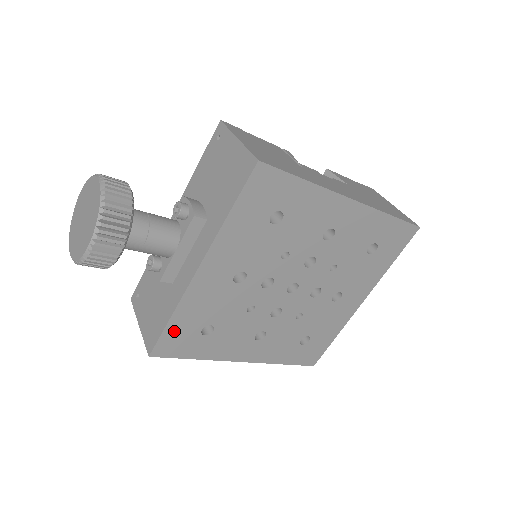
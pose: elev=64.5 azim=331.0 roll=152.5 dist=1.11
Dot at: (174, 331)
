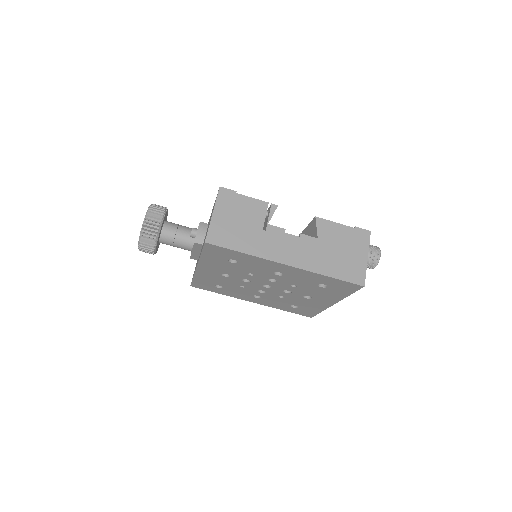
Dot at: (199, 282)
